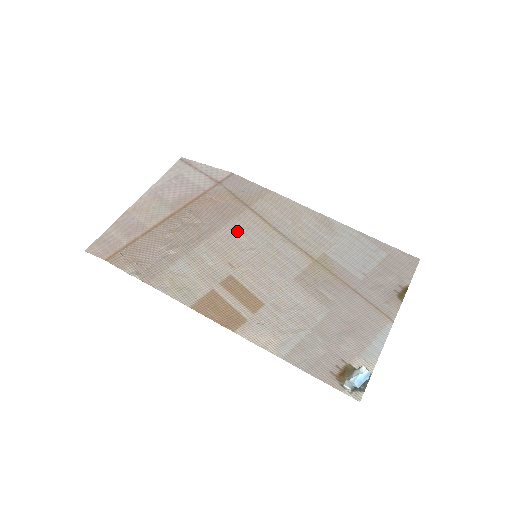
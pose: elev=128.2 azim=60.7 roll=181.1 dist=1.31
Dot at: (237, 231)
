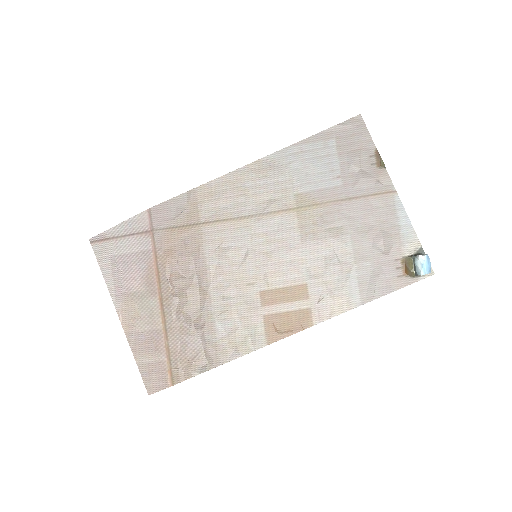
Dot at: (219, 254)
